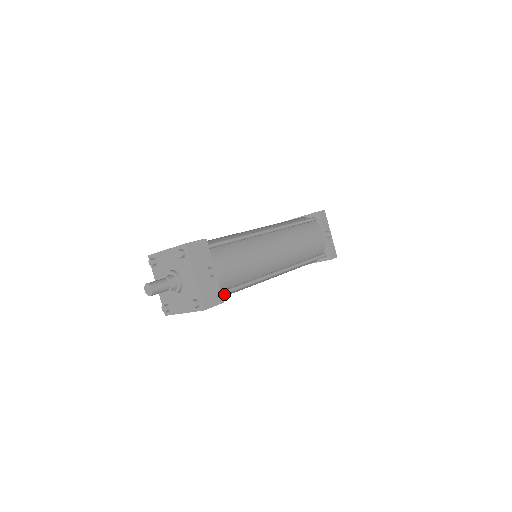
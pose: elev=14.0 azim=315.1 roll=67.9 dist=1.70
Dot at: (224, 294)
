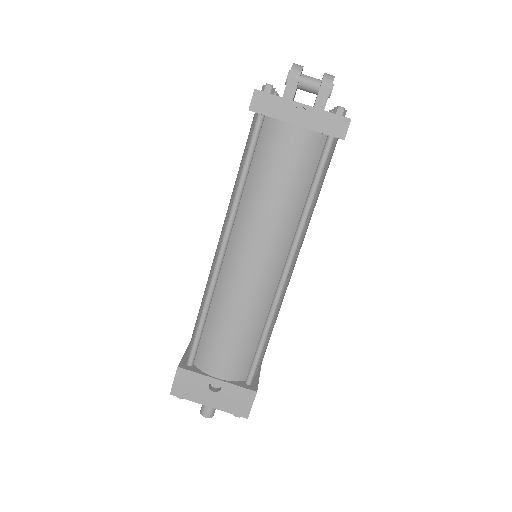
Dot at: (252, 376)
